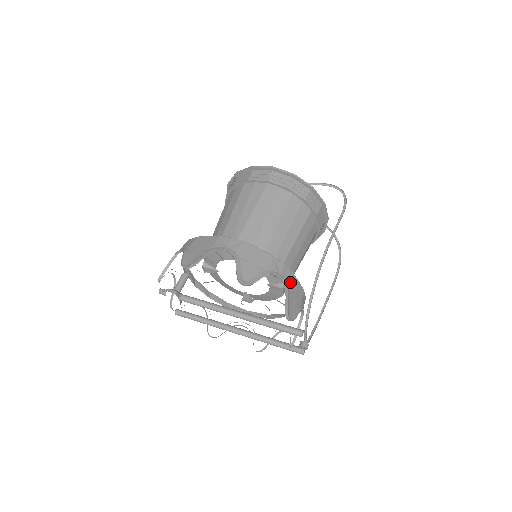
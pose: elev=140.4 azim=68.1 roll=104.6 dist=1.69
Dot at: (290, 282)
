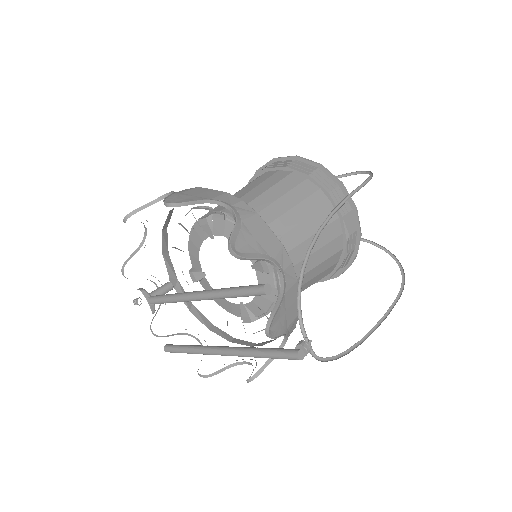
Dot at: (248, 218)
